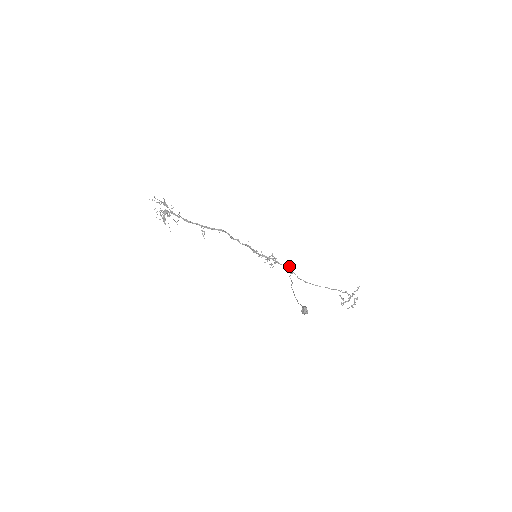
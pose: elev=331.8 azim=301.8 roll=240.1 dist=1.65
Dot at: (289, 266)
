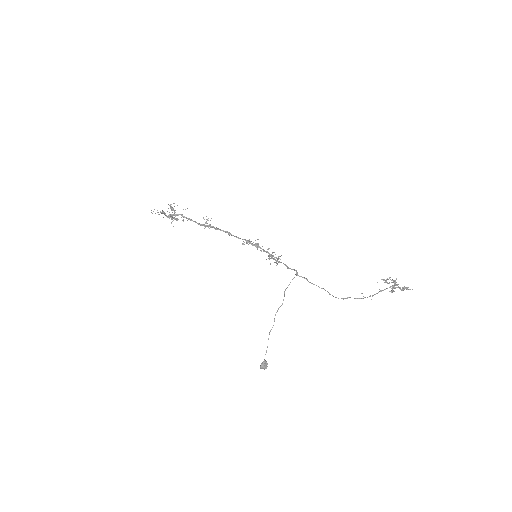
Dot at: (291, 269)
